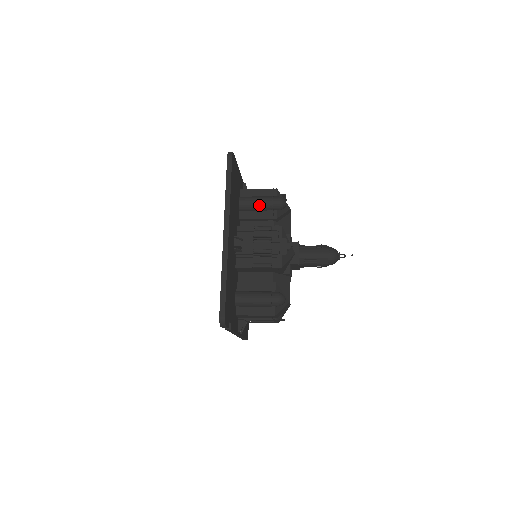
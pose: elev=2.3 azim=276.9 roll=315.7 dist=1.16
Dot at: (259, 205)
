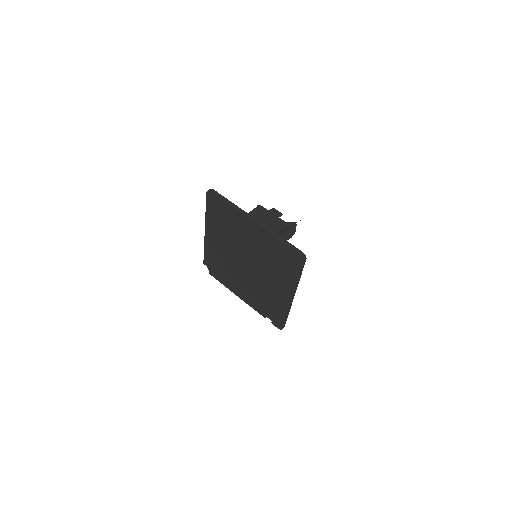
Dot at: occluded
